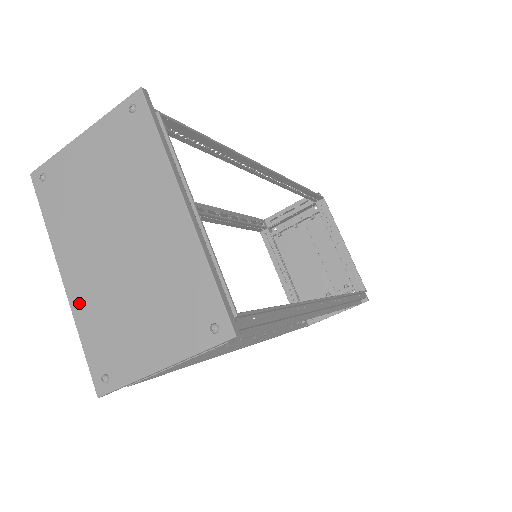
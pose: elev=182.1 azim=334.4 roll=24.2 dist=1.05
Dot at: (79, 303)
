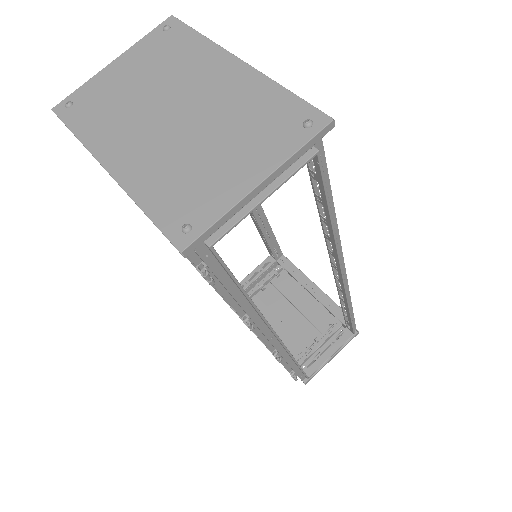
Dot at: (134, 179)
